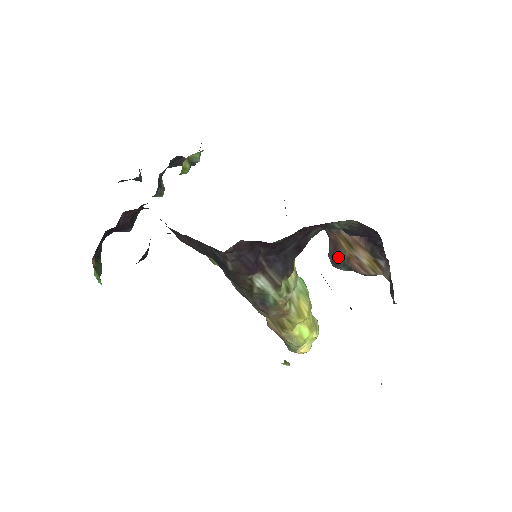
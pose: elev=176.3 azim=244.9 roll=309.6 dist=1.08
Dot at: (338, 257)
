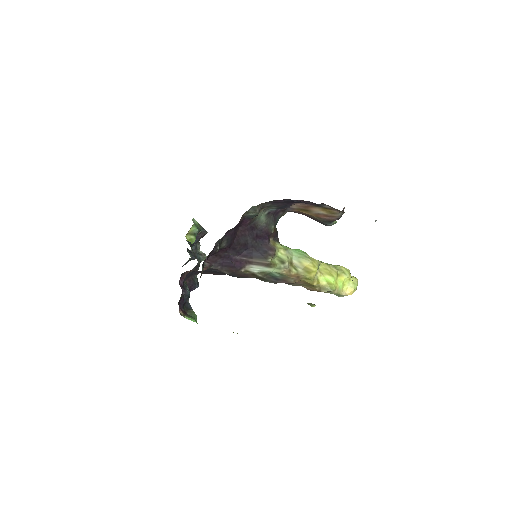
Dot at: (317, 220)
